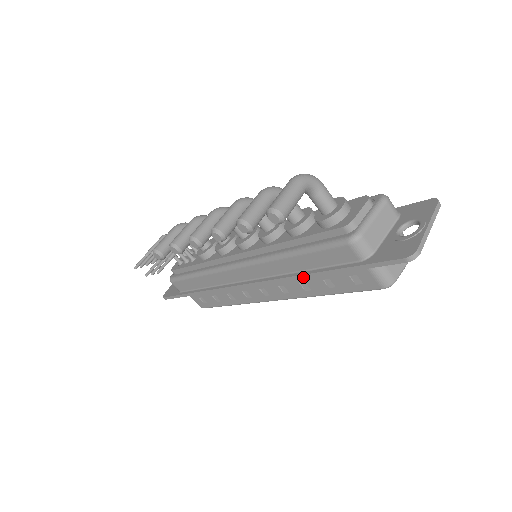
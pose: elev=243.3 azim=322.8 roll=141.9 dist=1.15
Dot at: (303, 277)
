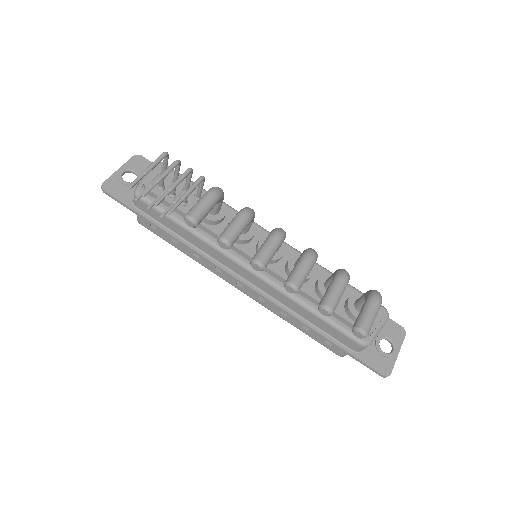
Dot at: (301, 322)
